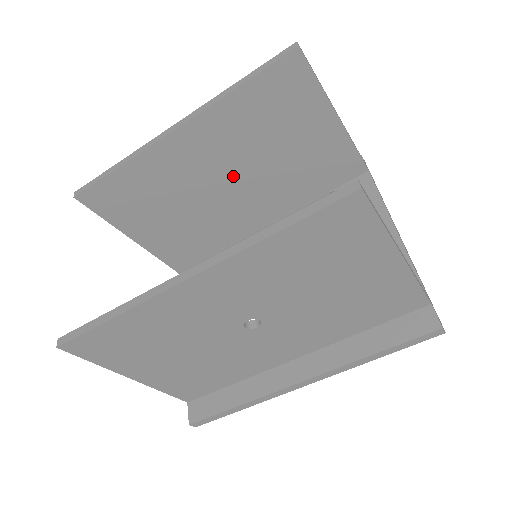
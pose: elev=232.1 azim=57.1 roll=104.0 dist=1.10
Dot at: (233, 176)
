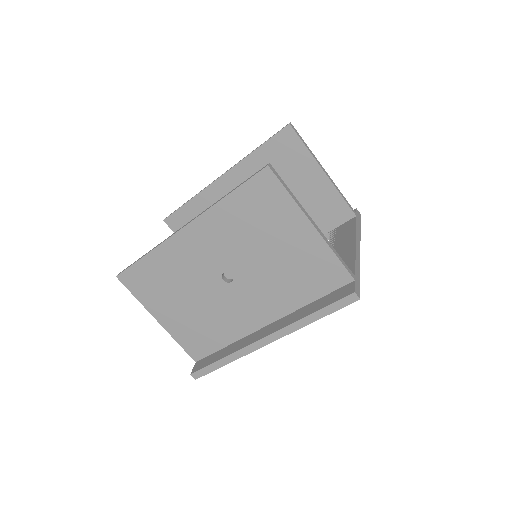
Dot at: occluded
